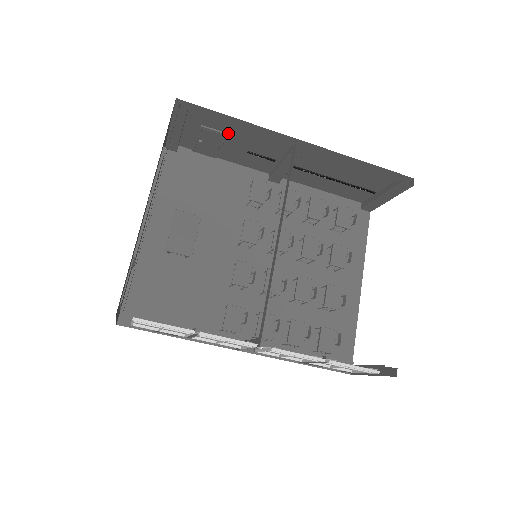
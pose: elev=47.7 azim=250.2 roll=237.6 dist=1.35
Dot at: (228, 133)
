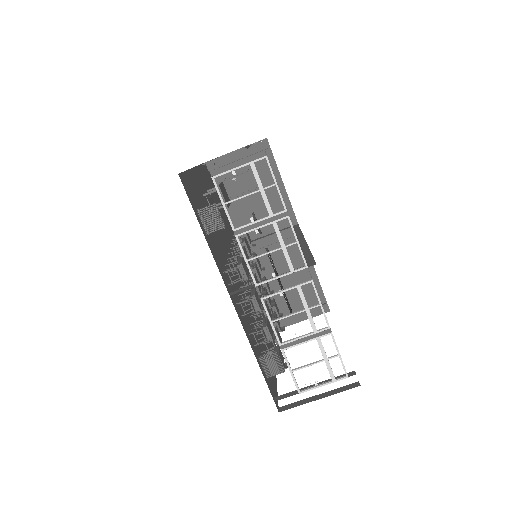
Dot at: occluded
